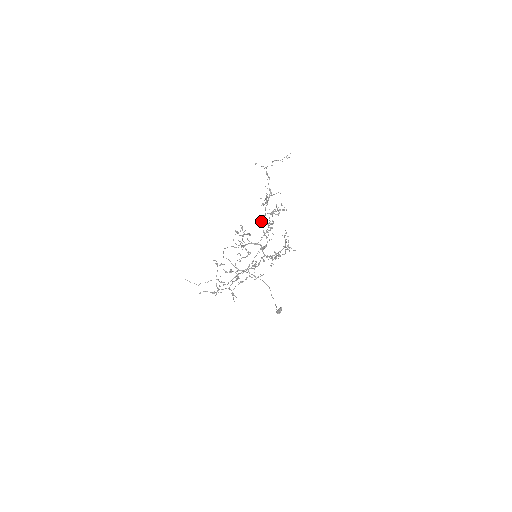
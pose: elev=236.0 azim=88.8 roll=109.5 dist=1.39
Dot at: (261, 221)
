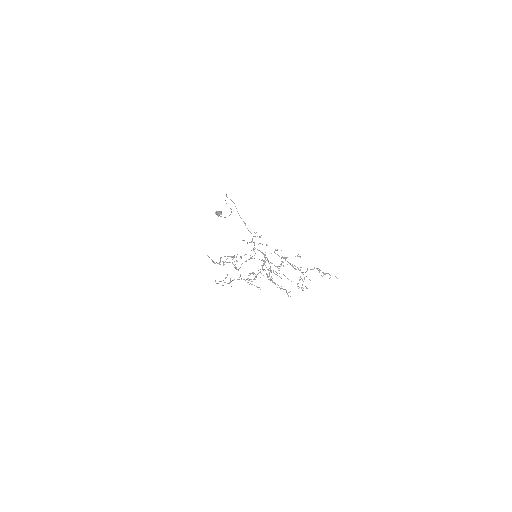
Dot at: (282, 257)
